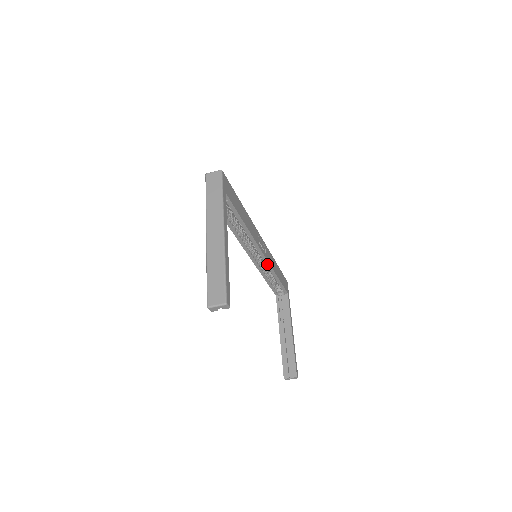
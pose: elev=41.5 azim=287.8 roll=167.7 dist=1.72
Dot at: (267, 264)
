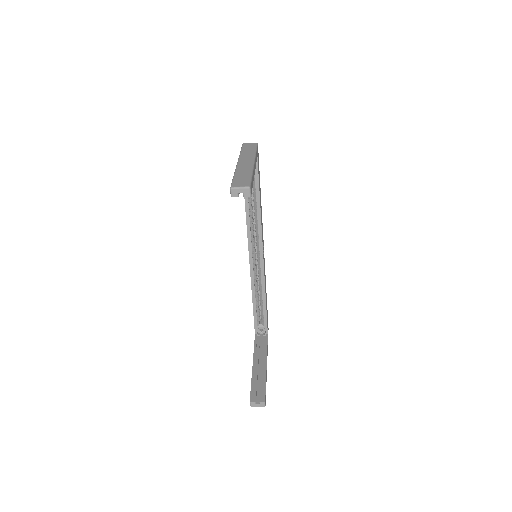
Dot at: (262, 275)
